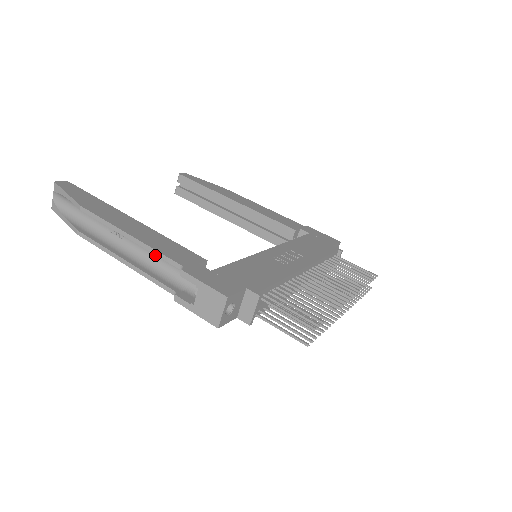
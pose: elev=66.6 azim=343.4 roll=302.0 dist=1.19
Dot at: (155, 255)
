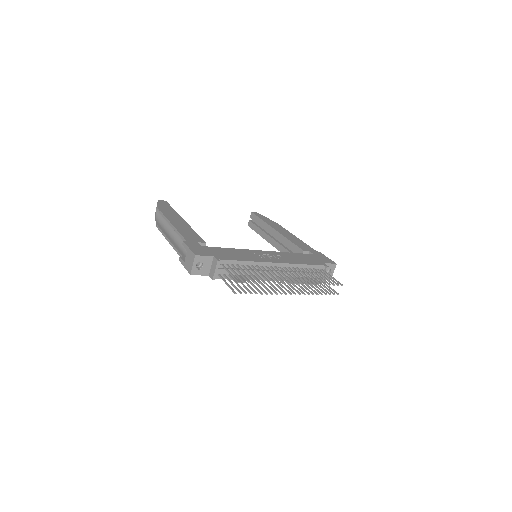
Dot at: occluded
